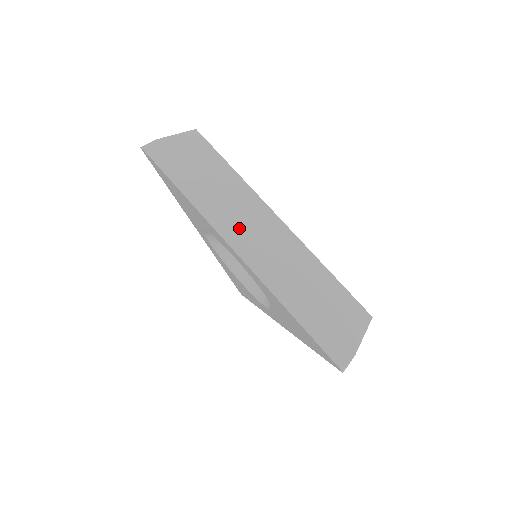
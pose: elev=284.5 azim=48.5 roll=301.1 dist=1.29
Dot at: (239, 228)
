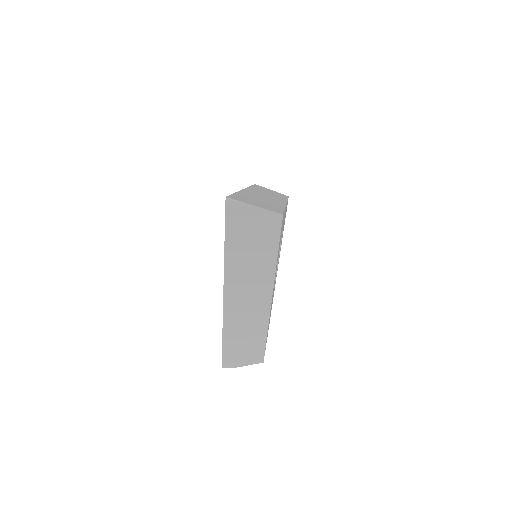
Dot at: occluded
